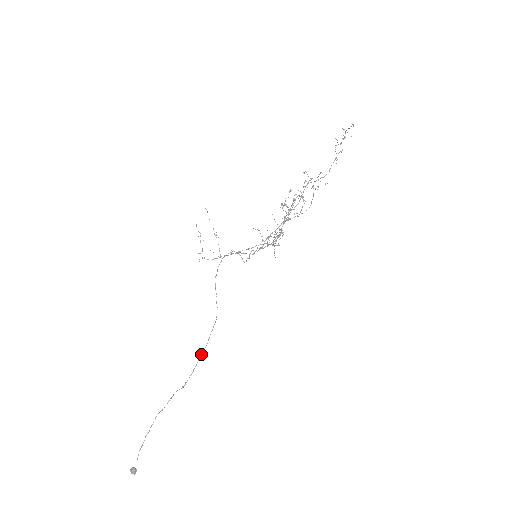
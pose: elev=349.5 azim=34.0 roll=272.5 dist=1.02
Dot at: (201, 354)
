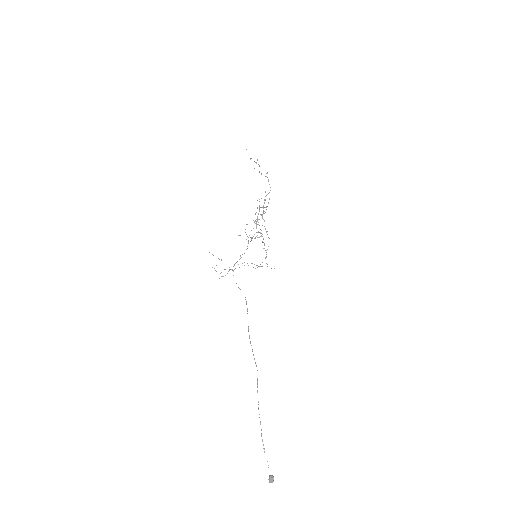
Dot at: (248, 327)
